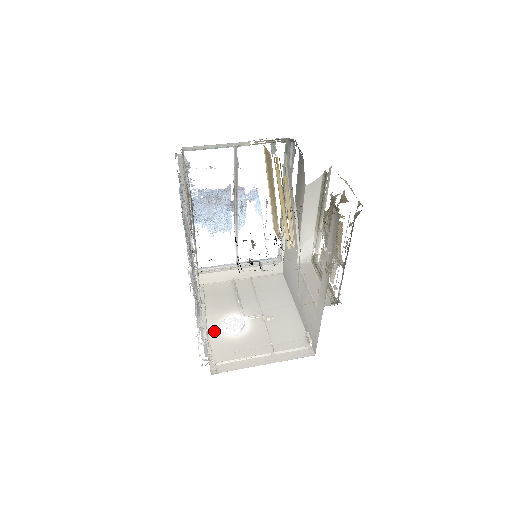
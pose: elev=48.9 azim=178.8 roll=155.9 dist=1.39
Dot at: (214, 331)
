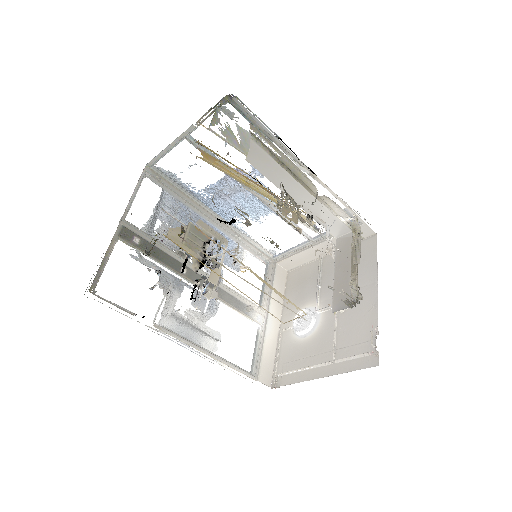
Dot at: (287, 331)
